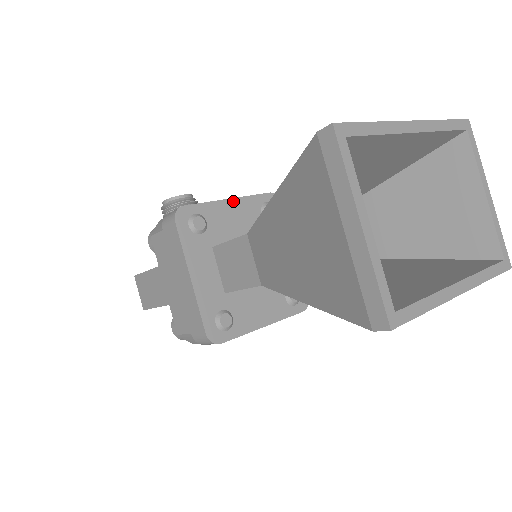
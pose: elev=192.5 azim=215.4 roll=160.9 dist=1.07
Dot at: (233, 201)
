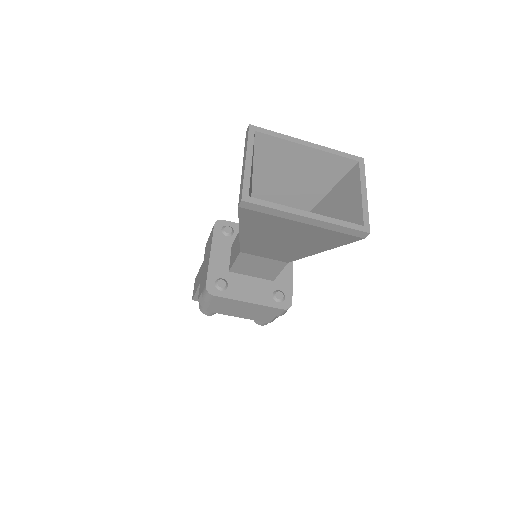
Dot at: occluded
